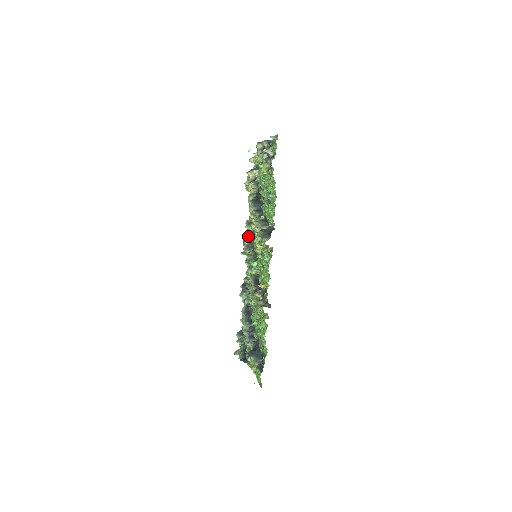
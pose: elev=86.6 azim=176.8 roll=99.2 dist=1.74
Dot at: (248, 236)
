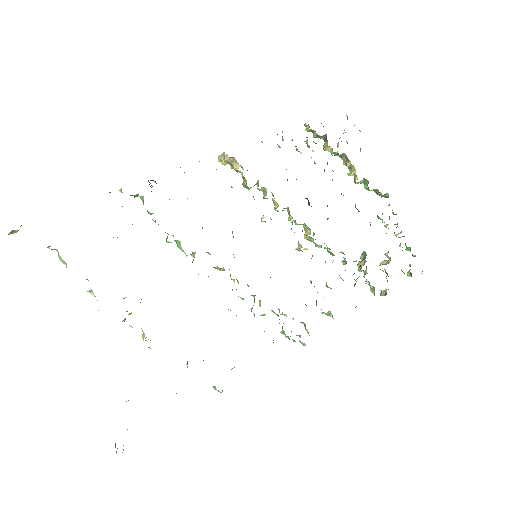
Dot at: occluded
